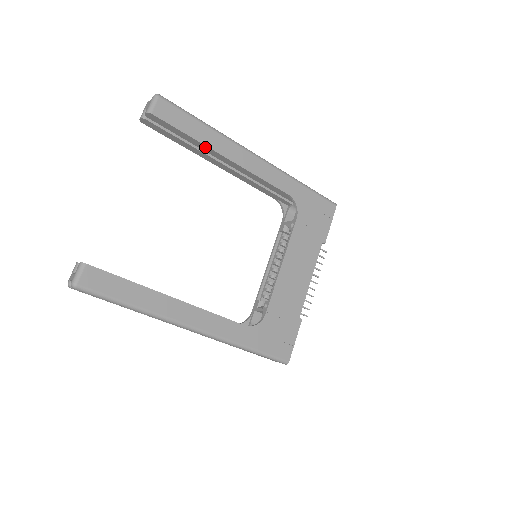
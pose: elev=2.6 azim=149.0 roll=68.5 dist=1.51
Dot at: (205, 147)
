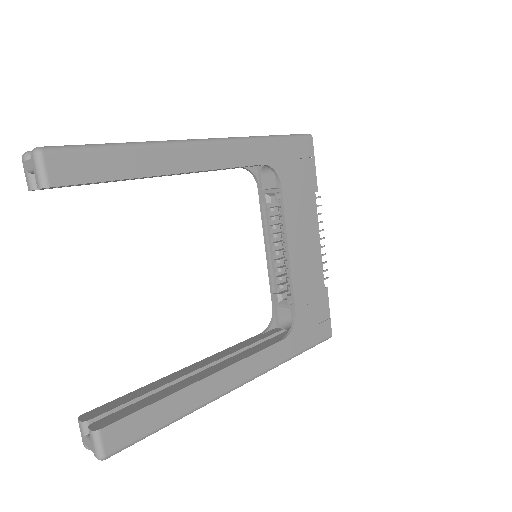
Dot at: (142, 177)
